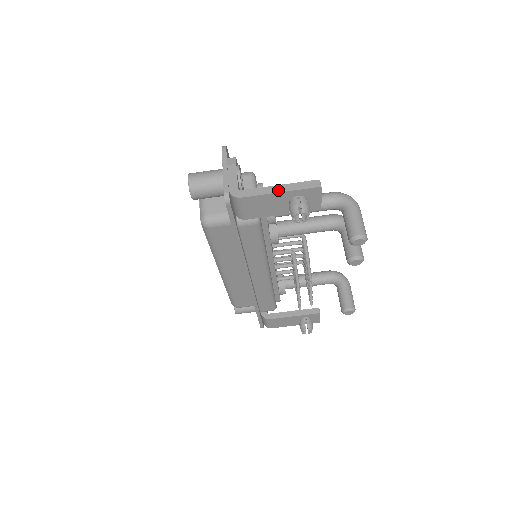
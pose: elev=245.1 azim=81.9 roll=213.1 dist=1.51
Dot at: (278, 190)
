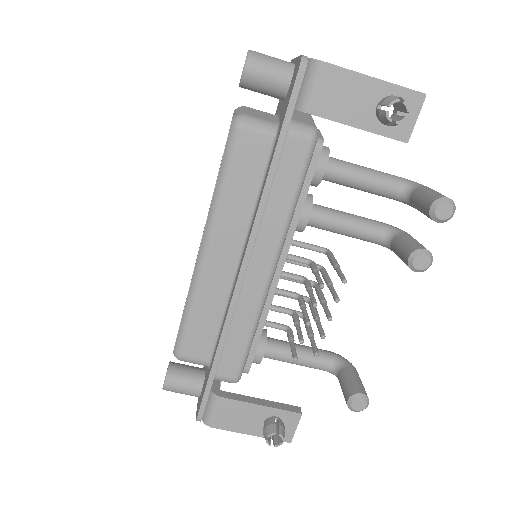
Dot at: (372, 77)
